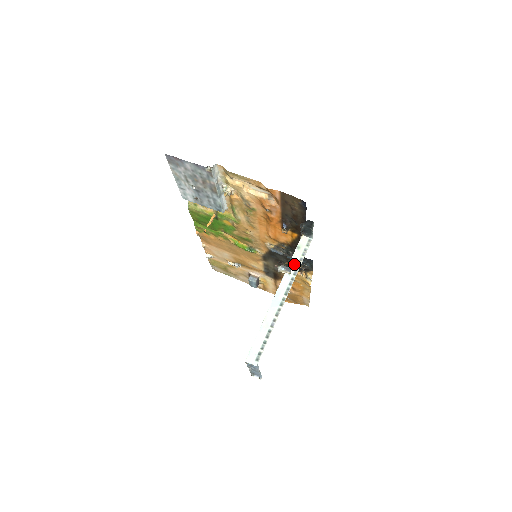
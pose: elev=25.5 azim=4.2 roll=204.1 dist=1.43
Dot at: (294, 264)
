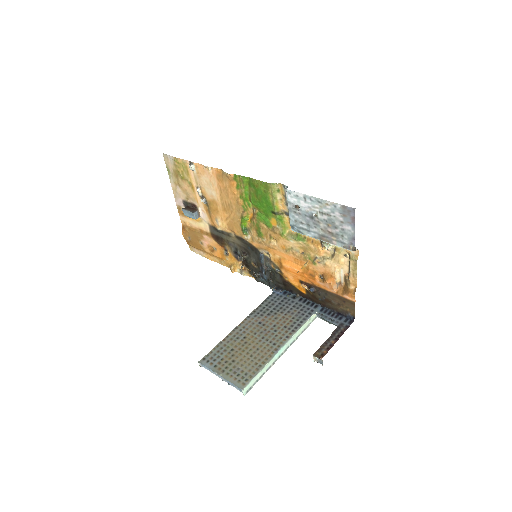
Dot at: (301, 330)
